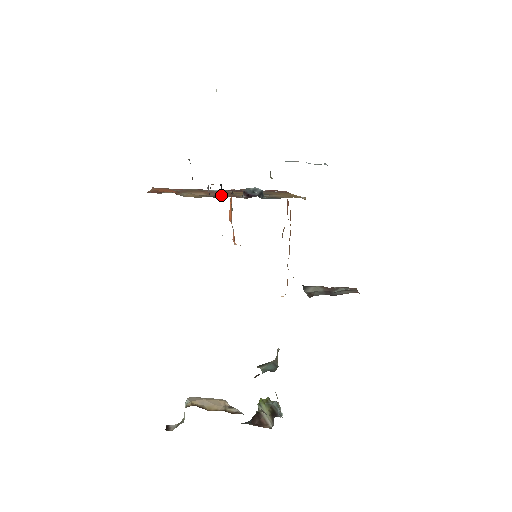
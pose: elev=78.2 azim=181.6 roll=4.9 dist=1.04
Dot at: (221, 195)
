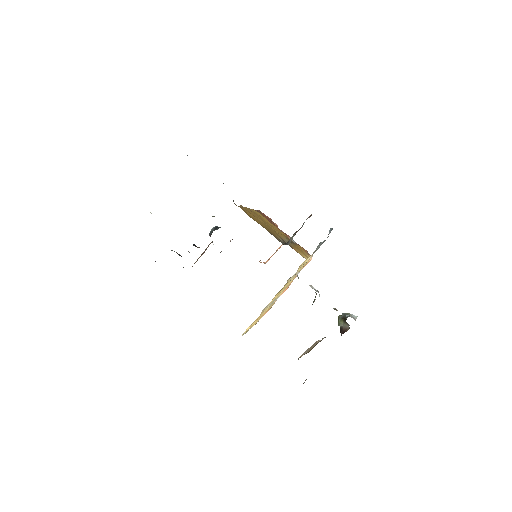
Dot at: (206, 249)
